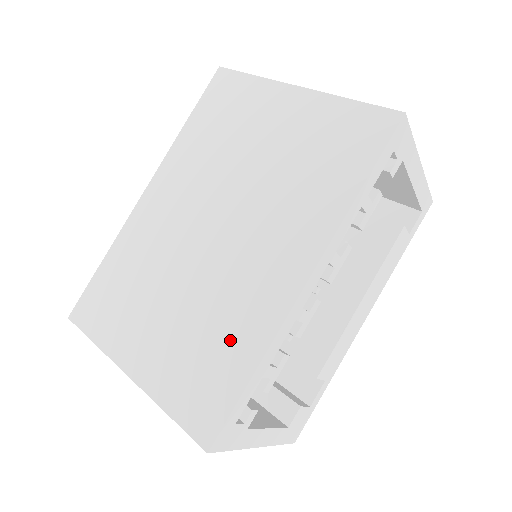
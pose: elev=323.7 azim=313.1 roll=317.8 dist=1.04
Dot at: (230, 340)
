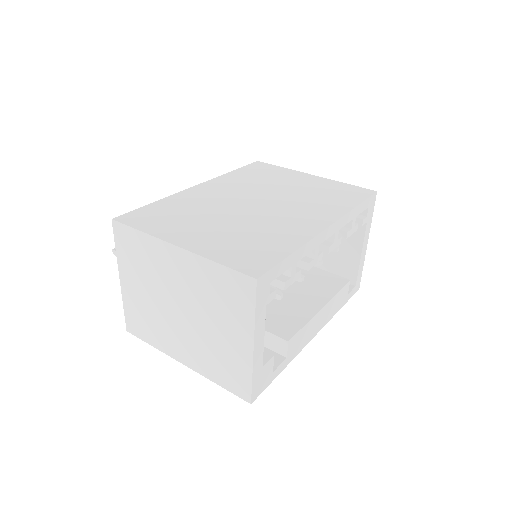
Dot at: (273, 239)
